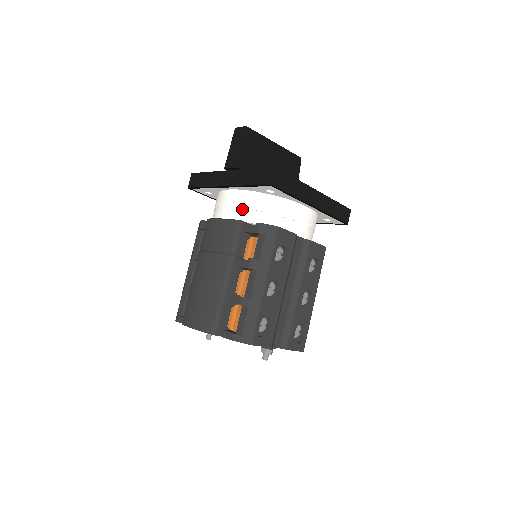
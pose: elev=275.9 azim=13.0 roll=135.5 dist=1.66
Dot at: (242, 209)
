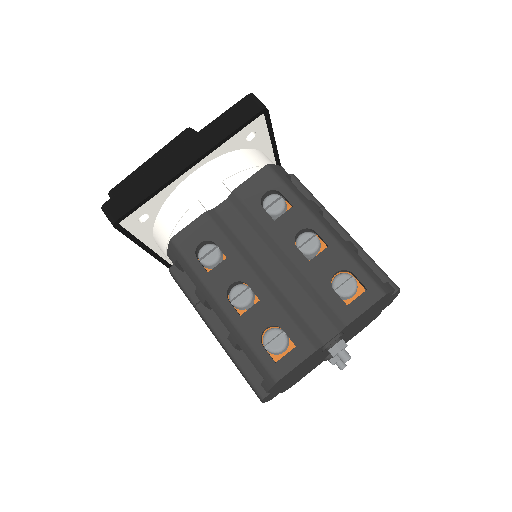
Dot at: occluded
